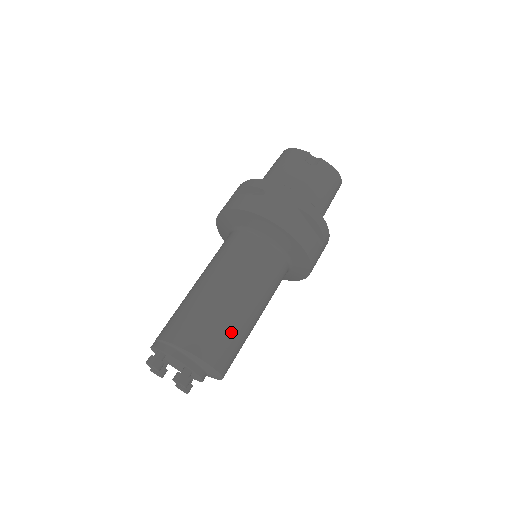
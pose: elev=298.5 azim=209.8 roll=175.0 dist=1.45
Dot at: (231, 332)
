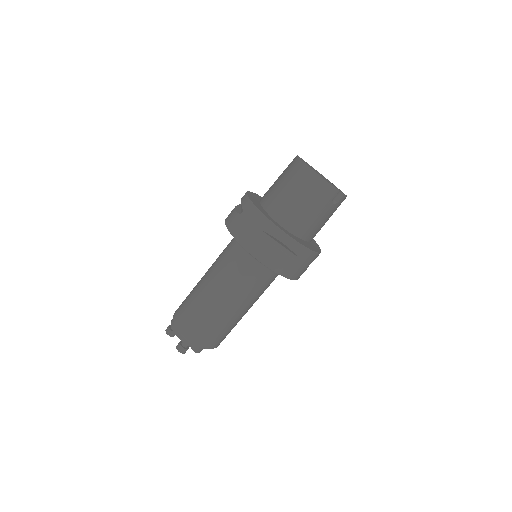
Dot at: occluded
